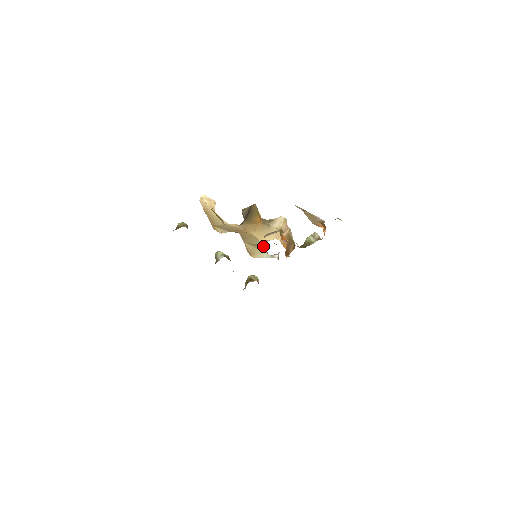
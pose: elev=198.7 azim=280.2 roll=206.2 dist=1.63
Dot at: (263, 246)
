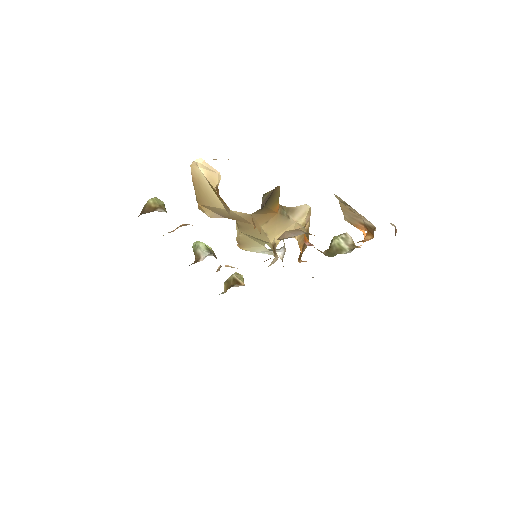
Dot at: (269, 243)
